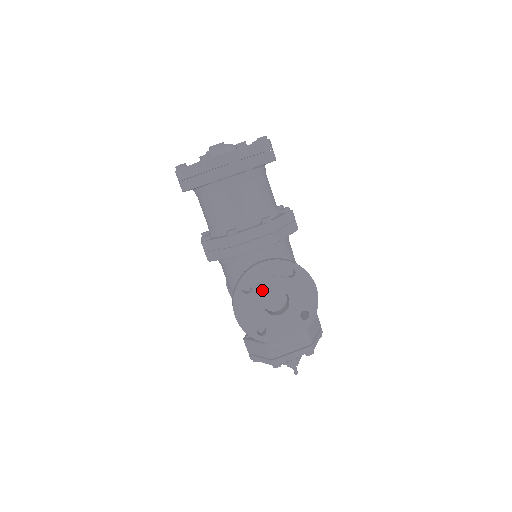
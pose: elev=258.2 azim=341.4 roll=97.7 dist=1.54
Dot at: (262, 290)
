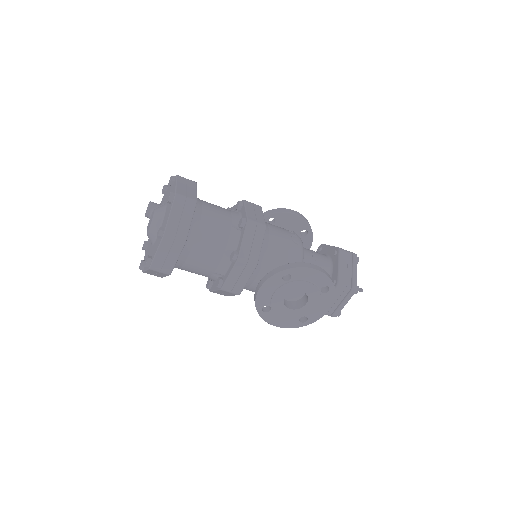
Dot at: (277, 302)
